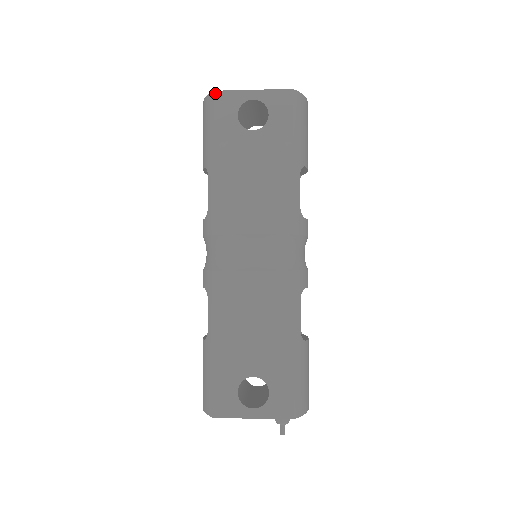
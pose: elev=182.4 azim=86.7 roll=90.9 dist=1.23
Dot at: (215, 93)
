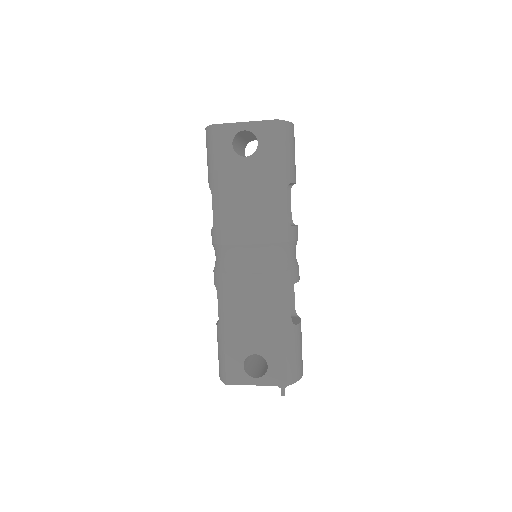
Dot at: (213, 126)
